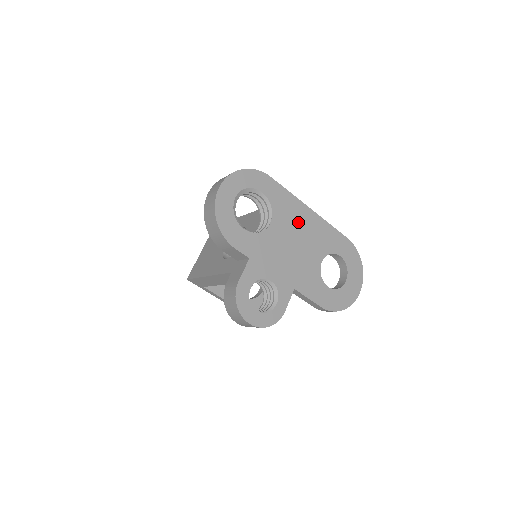
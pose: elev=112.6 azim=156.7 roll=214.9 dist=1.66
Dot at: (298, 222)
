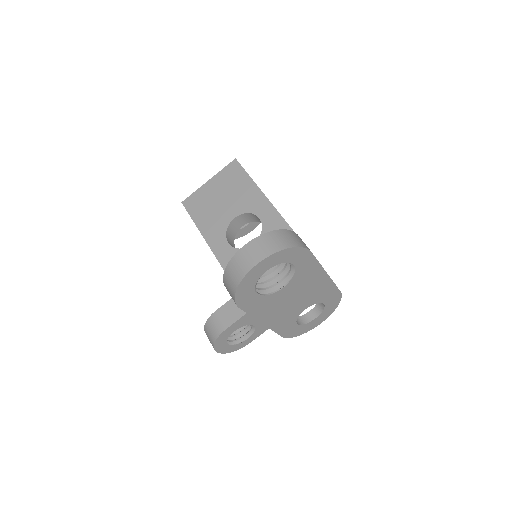
Dot at: (308, 284)
